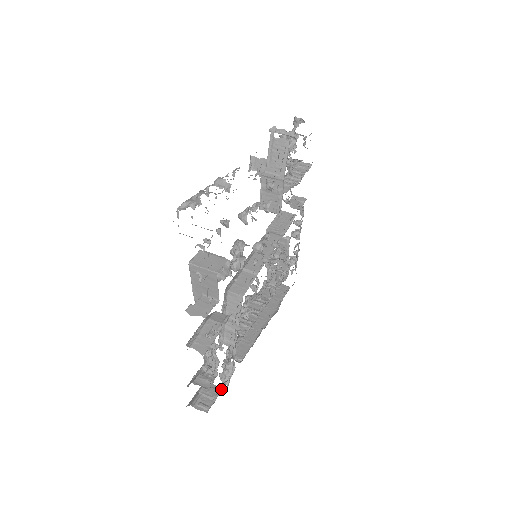
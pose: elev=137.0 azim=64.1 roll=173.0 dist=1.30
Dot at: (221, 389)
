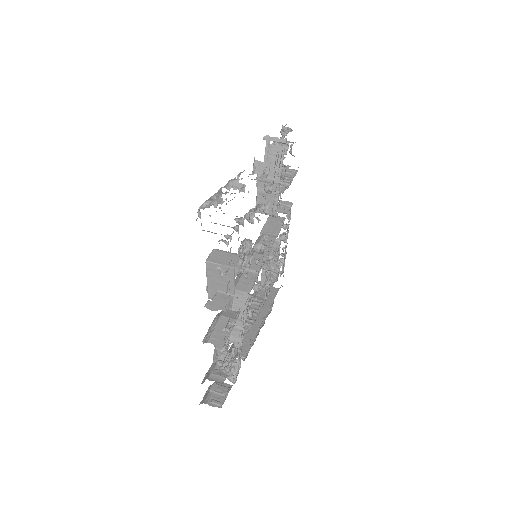
Dot at: (230, 386)
